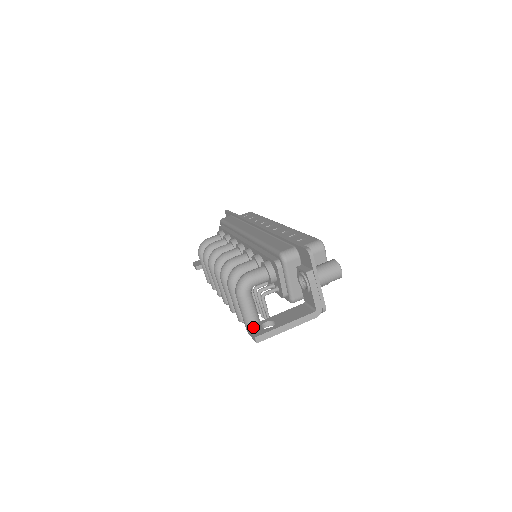
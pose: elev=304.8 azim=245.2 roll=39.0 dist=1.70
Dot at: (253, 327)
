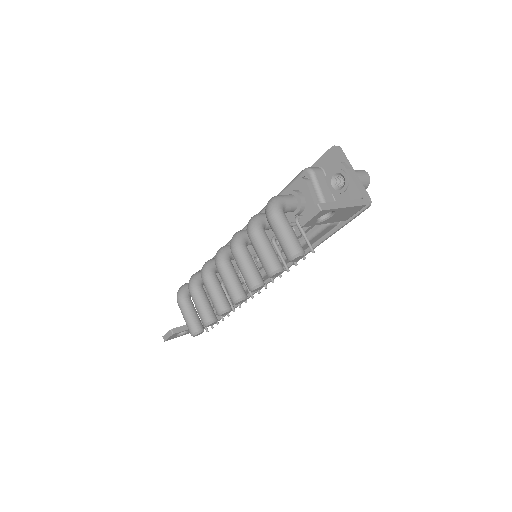
Dot at: occluded
